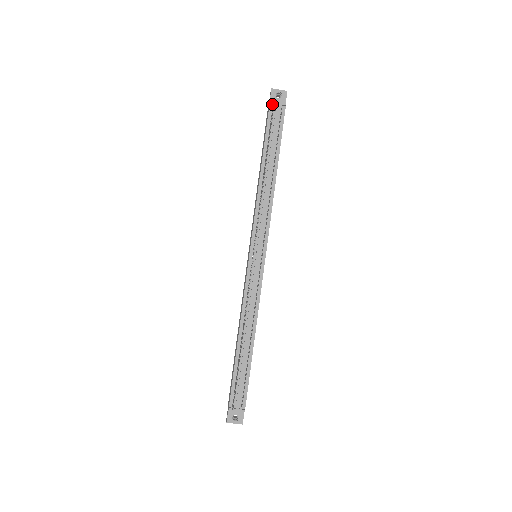
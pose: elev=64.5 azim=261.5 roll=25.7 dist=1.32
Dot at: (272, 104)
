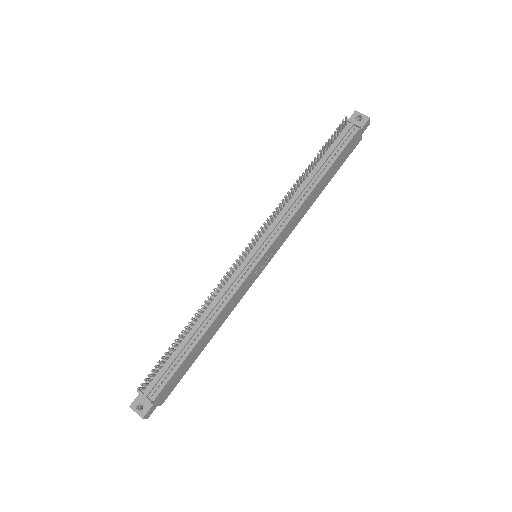
Dot at: (347, 122)
